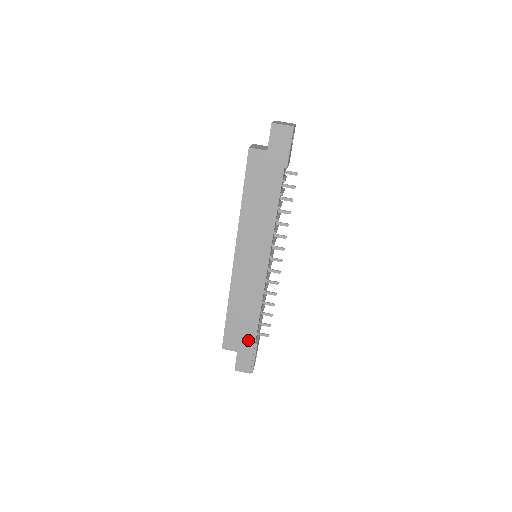
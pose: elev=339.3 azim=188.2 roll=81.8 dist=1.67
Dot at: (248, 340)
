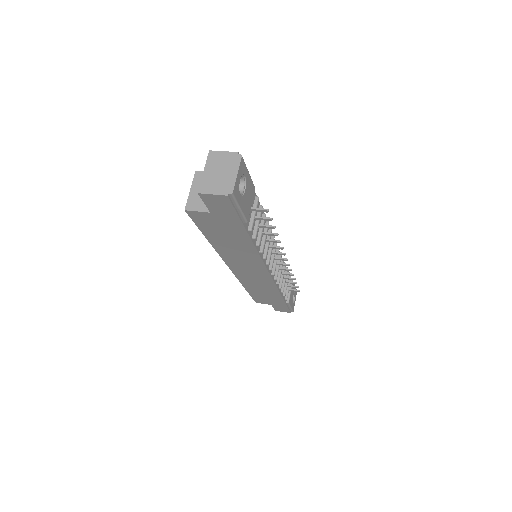
Dot at: (278, 302)
